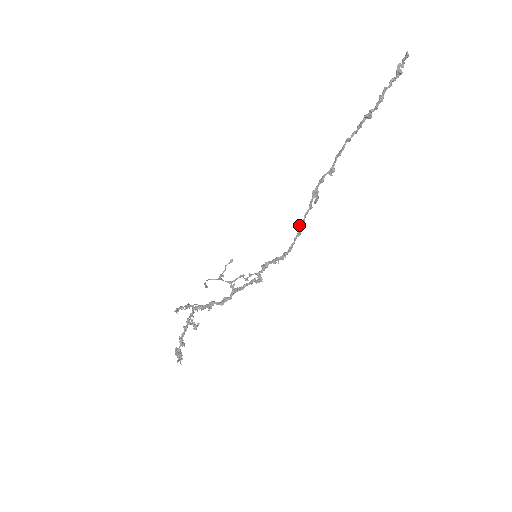
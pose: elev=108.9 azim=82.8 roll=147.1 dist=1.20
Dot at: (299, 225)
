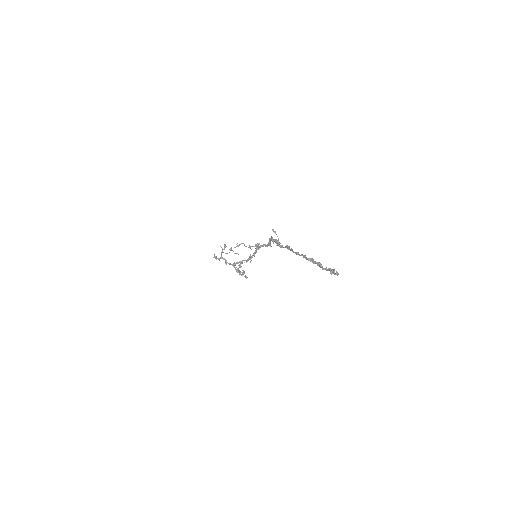
Dot at: occluded
